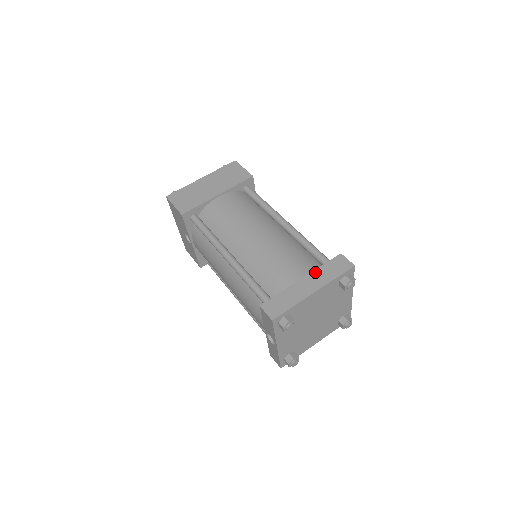
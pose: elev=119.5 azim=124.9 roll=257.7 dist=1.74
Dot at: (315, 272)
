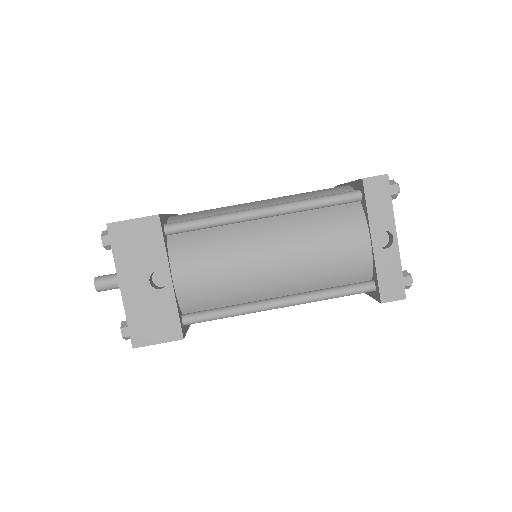
Dot at: occluded
